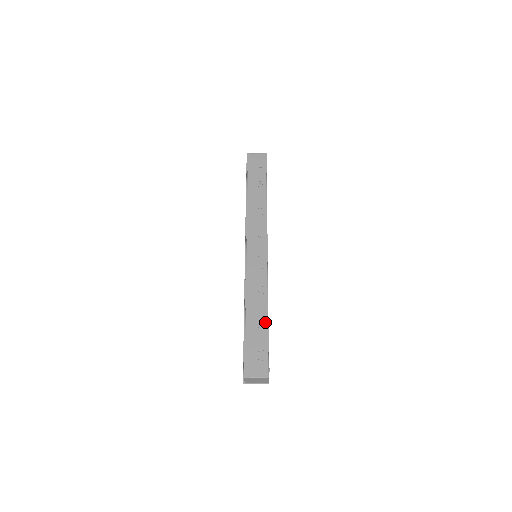
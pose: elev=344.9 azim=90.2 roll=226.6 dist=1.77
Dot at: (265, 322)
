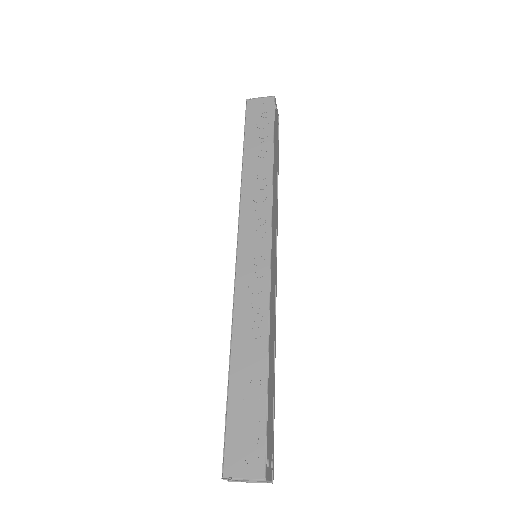
Dot at: (262, 372)
